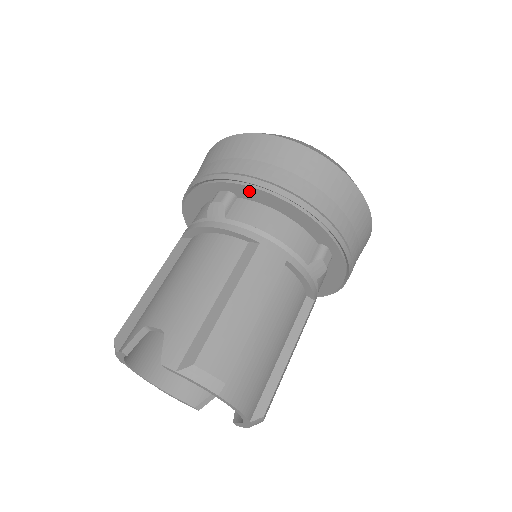
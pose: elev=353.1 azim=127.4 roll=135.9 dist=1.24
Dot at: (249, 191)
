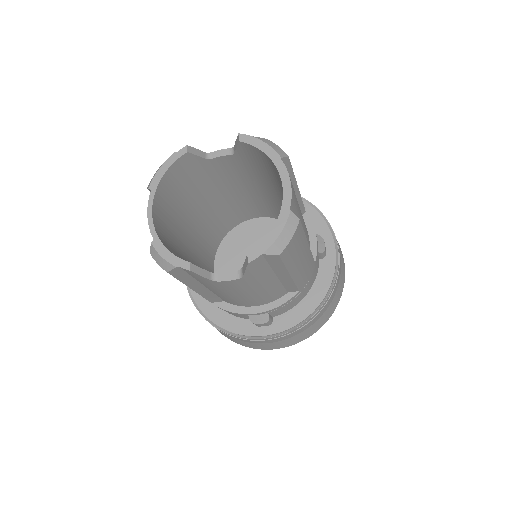
Dot at: occluded
